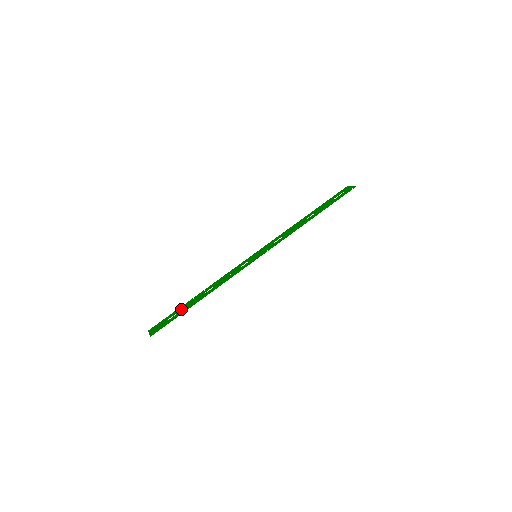
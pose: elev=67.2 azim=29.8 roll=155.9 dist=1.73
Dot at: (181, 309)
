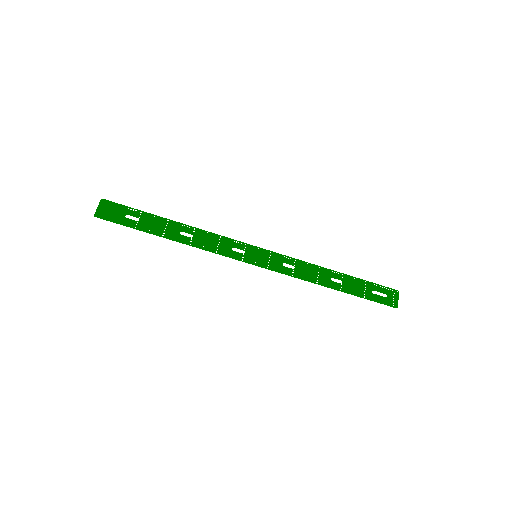
Dot at: (147, 220)
